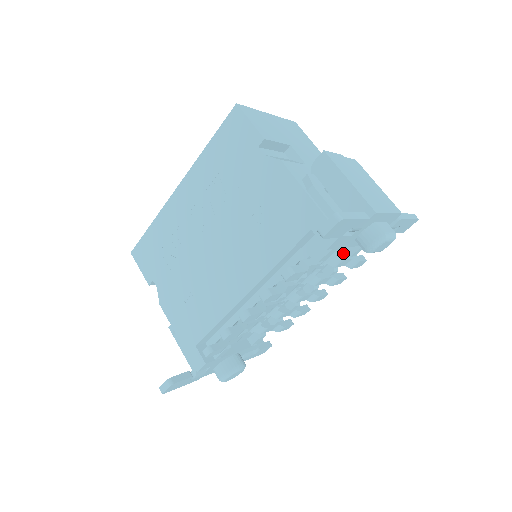
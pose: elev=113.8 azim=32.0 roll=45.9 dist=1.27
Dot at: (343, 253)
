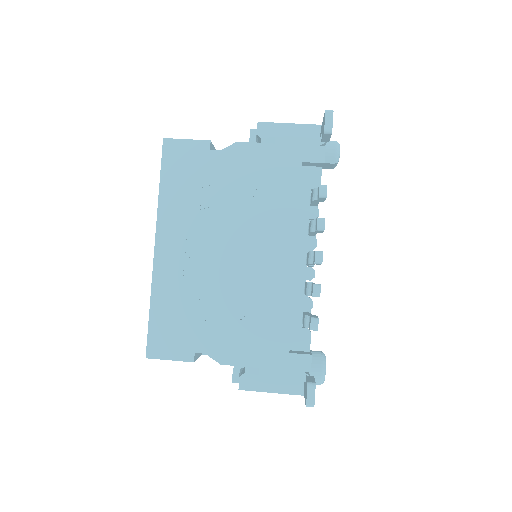
Dot at: occluded
